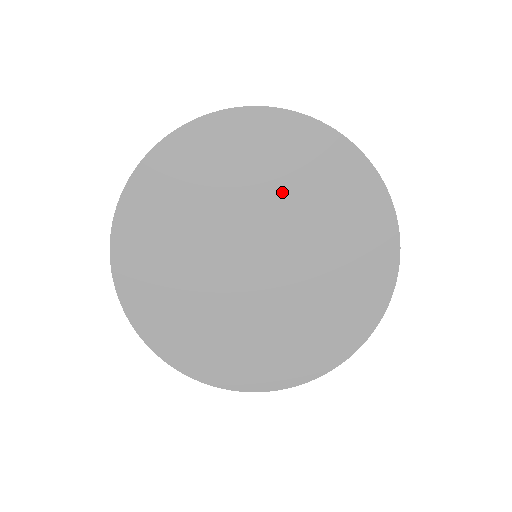
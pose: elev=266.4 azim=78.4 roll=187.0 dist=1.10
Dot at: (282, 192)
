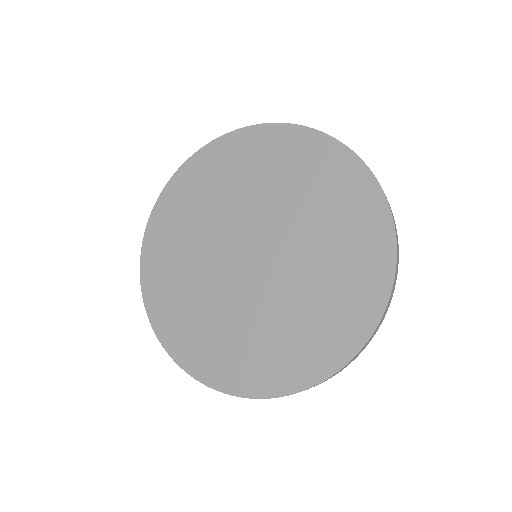
Dot at: (242, 193)
